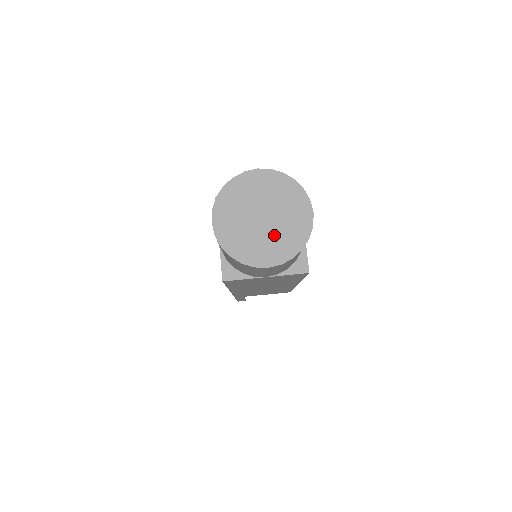
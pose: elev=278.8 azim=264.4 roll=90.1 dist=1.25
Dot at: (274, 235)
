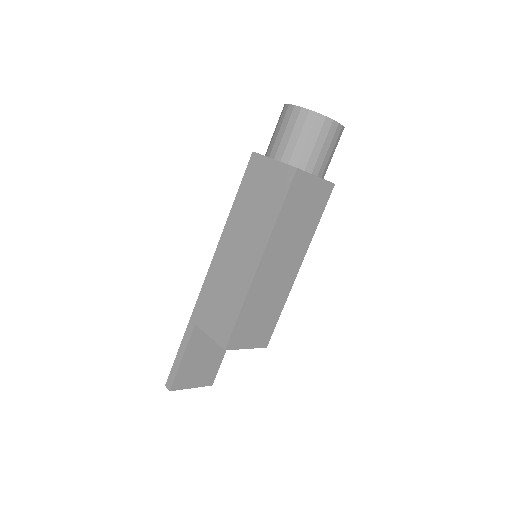
Dot at: occluded
